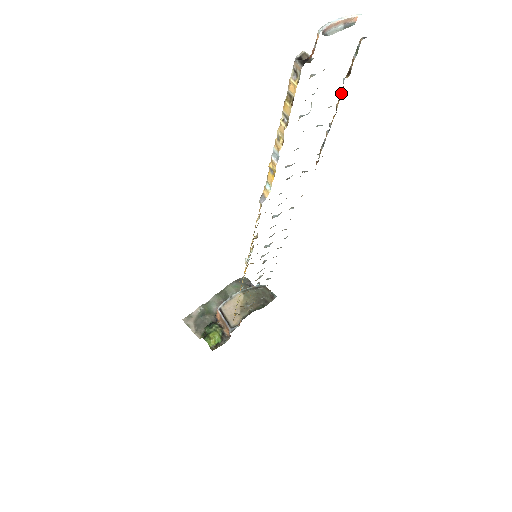
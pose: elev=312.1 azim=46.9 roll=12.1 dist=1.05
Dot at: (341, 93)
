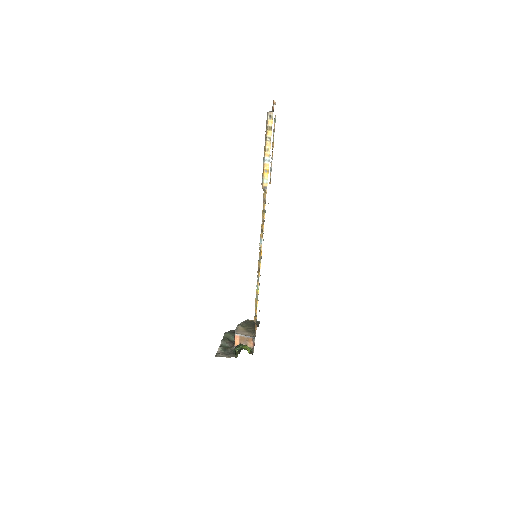
Dot at: (273, 141)
